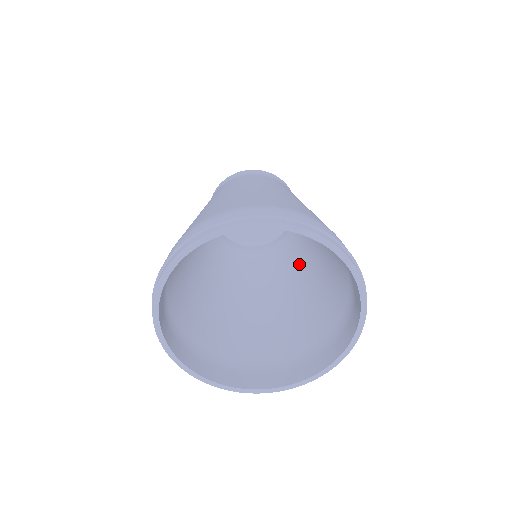
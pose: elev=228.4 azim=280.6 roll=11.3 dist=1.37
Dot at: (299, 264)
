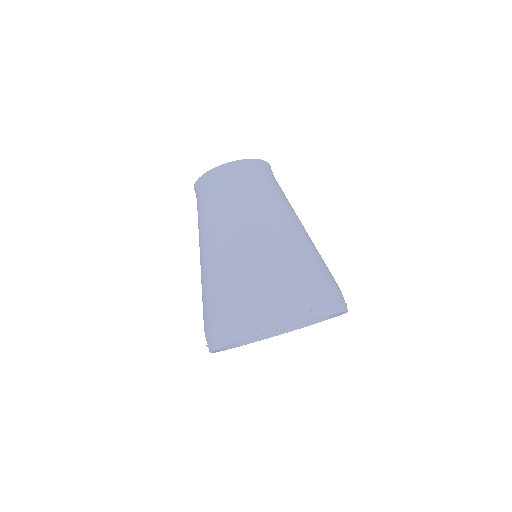
Dot at: occluded
